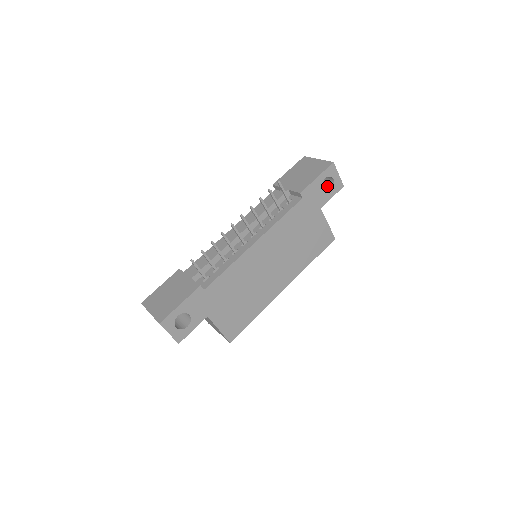
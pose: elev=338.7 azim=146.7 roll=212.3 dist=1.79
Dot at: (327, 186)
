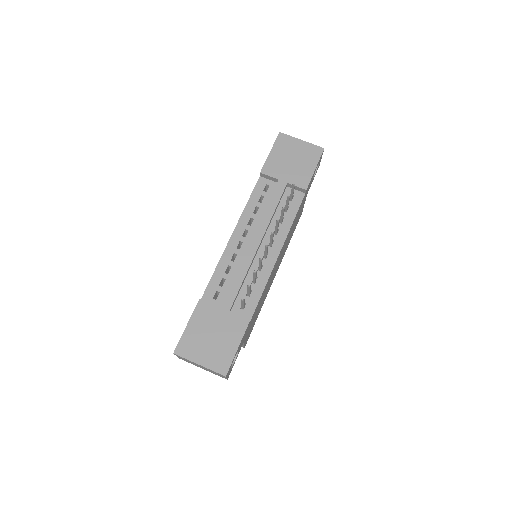
Dot at: occluded
